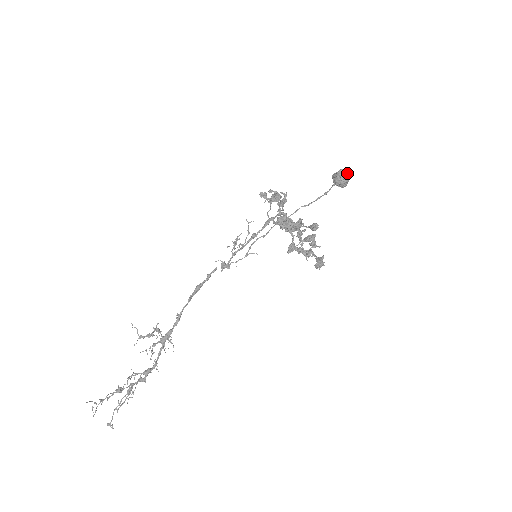
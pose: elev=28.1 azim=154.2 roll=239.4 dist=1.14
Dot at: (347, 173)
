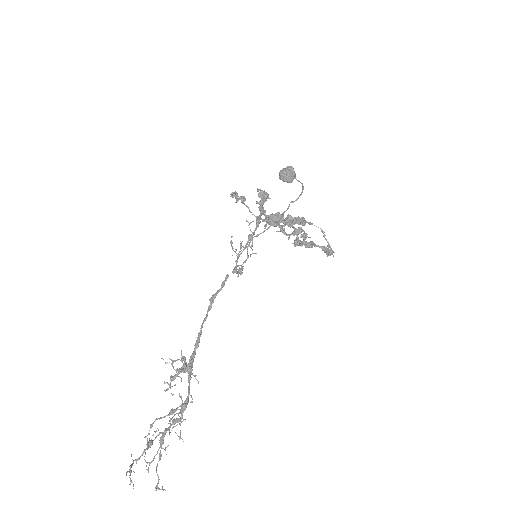
Dot at: (293, 169)
